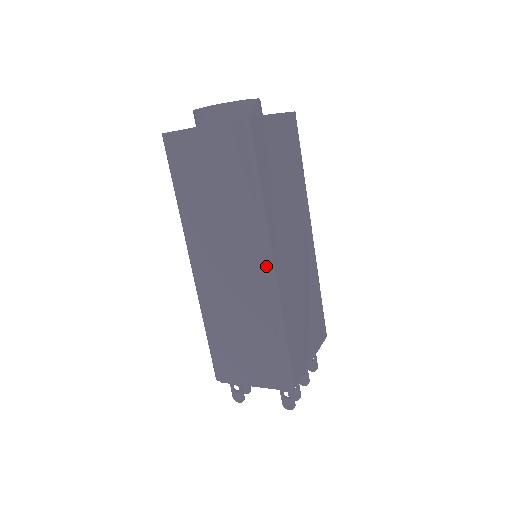
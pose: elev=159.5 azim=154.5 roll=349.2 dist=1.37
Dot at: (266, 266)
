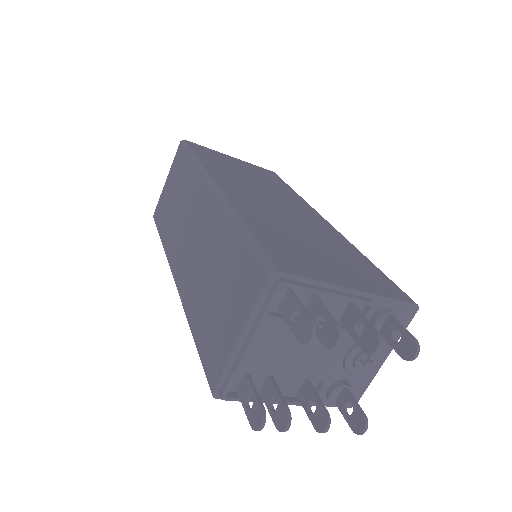
Dot at: (210, 192)
